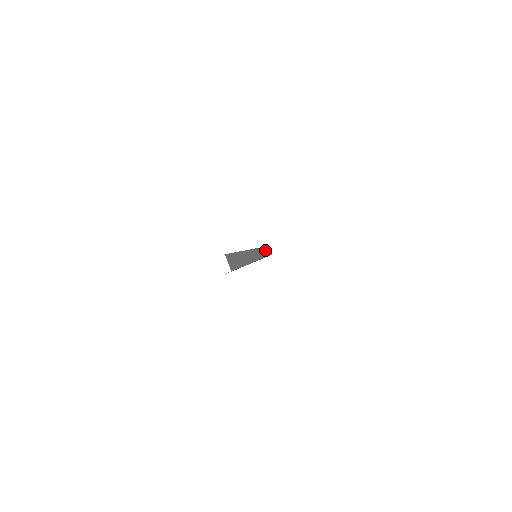
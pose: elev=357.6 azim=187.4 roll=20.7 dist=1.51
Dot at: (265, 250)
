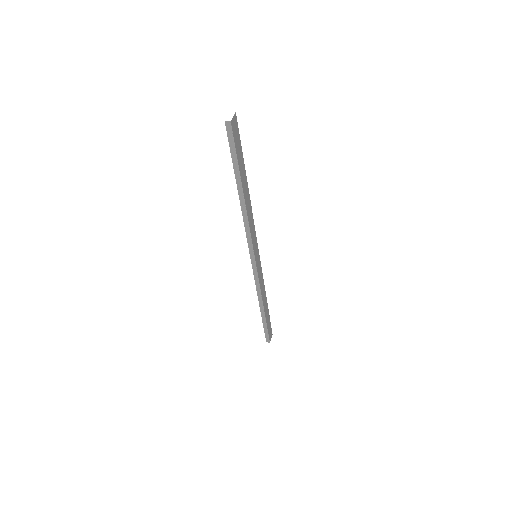
Dot at: (267, 310)
